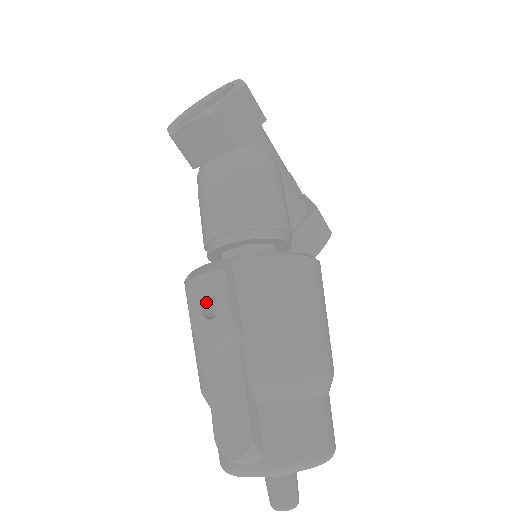
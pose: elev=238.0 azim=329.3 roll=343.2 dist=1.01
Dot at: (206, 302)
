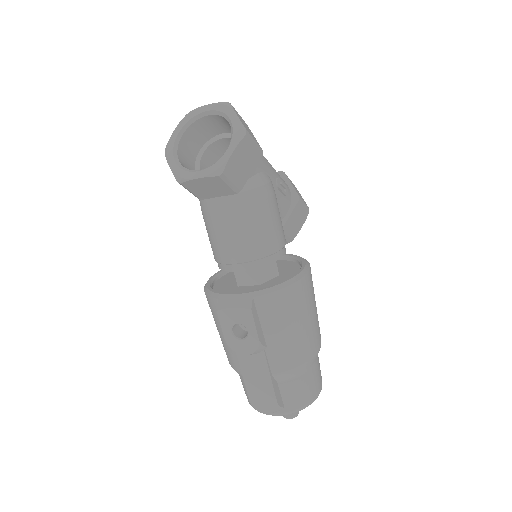
Dot at: (234, 324)
